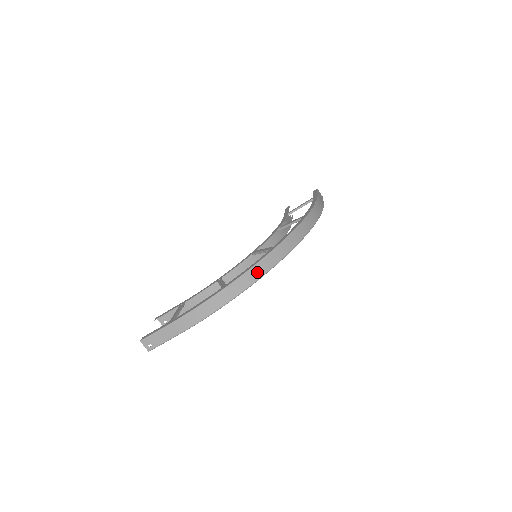
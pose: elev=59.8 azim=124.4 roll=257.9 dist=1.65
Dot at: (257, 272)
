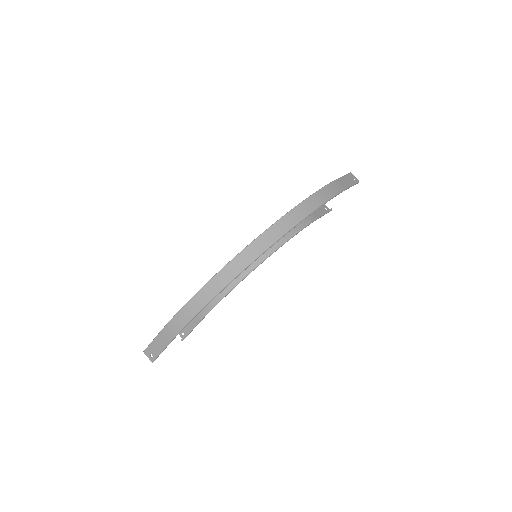
Dot at: (231, 271)
